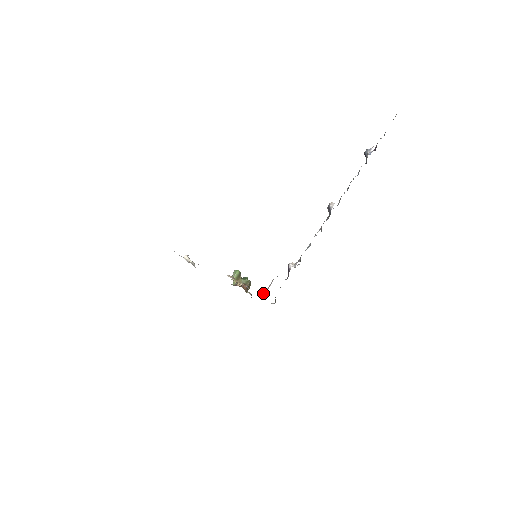
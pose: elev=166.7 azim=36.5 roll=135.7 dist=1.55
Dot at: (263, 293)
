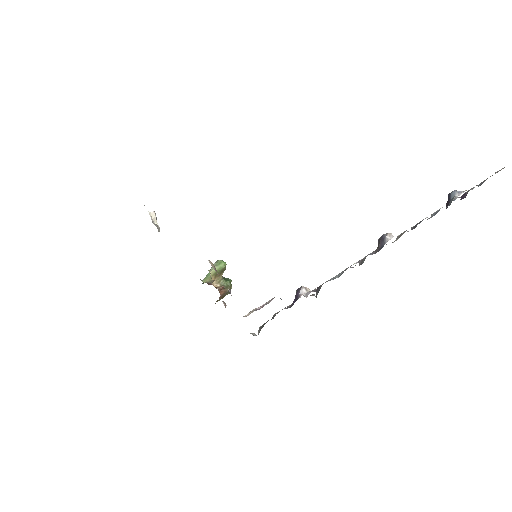
Dot at: (249, 312)
